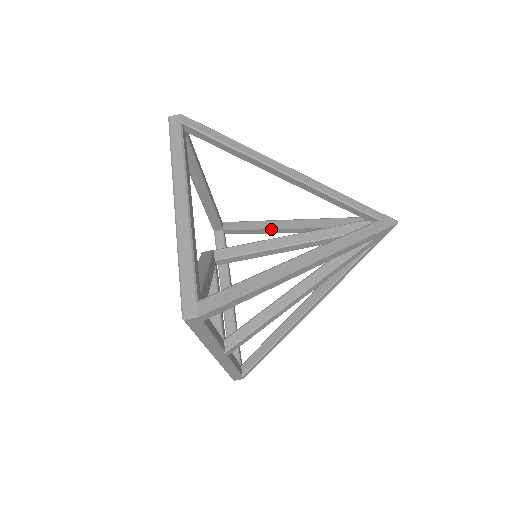
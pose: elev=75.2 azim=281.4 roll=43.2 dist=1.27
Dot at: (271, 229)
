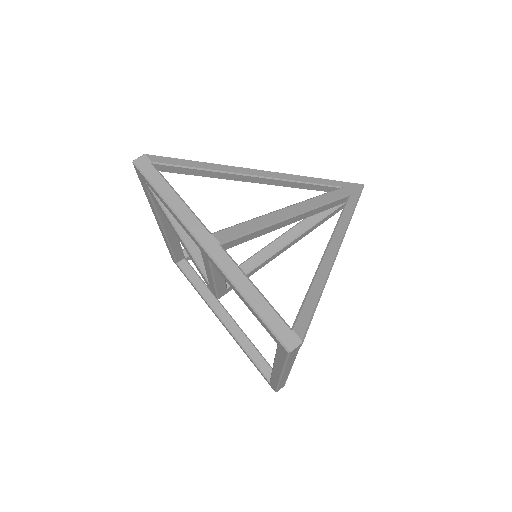
Dot at: occluded
